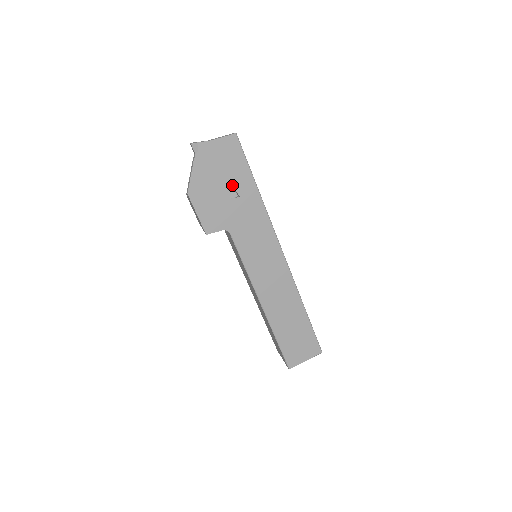
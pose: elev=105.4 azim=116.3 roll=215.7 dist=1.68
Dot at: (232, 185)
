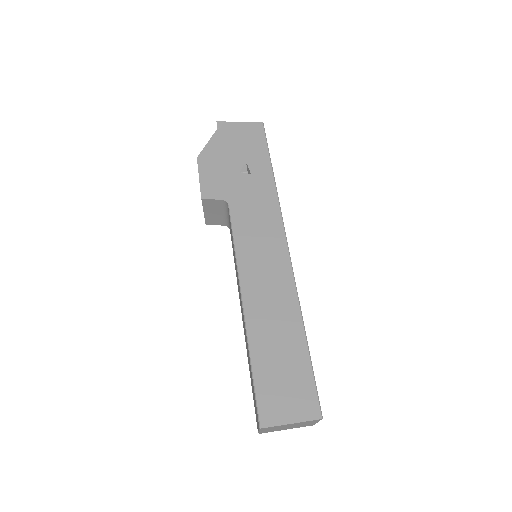
Dot at: (246, 162)
